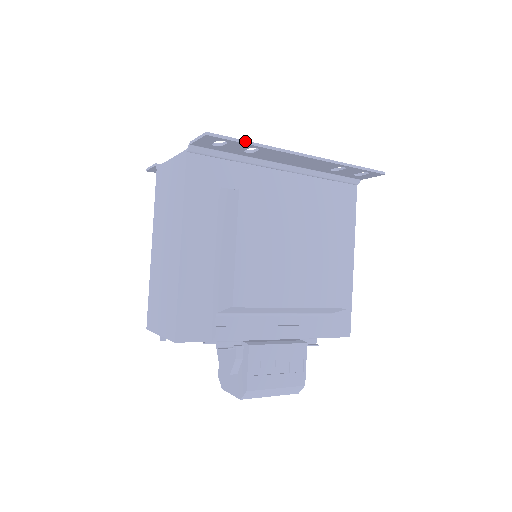
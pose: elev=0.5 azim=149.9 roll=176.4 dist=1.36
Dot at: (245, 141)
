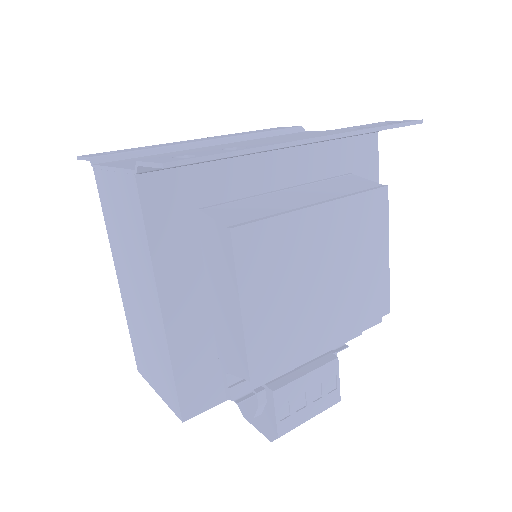
Dot at: (226, 153)
